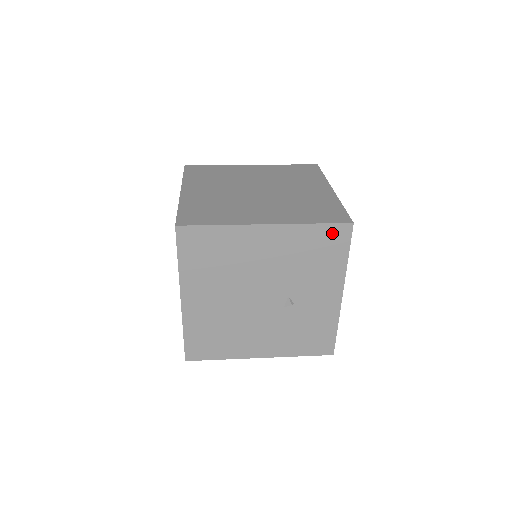
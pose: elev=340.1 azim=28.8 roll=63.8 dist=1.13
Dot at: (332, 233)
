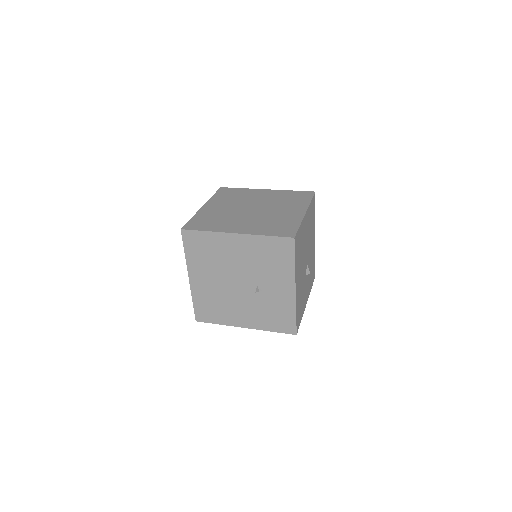
Dot at: (280, 243)
